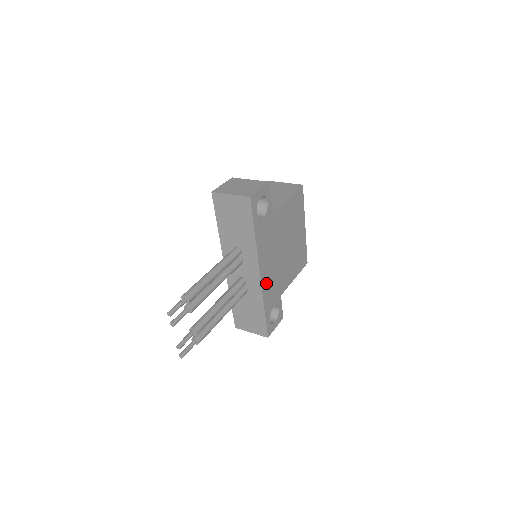
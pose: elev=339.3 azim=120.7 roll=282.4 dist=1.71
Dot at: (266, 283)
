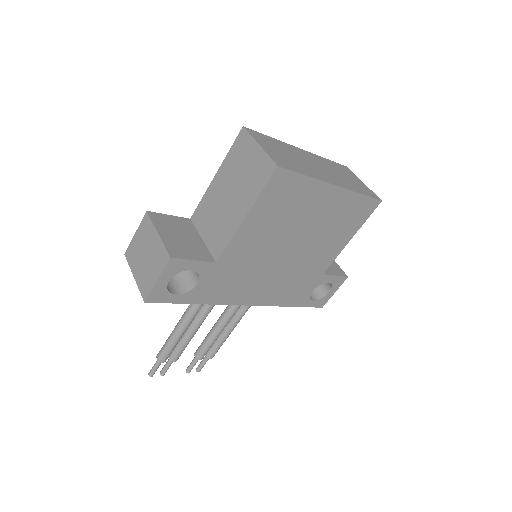
Dot at: (272, 297)
